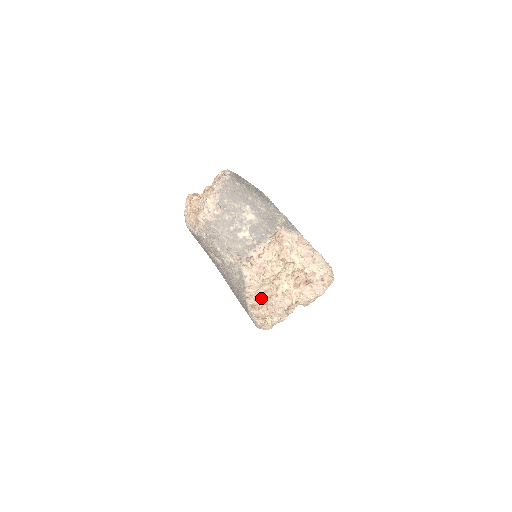
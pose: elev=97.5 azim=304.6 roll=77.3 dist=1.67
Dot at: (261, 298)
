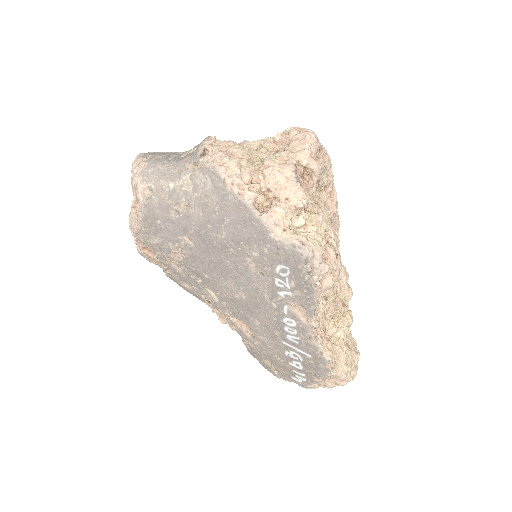
Dot at: (255, 185)
